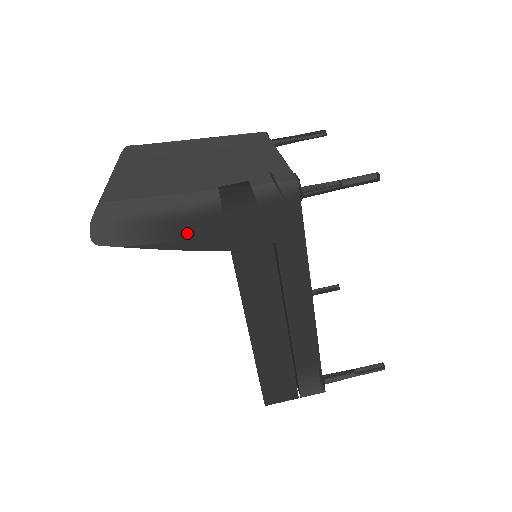
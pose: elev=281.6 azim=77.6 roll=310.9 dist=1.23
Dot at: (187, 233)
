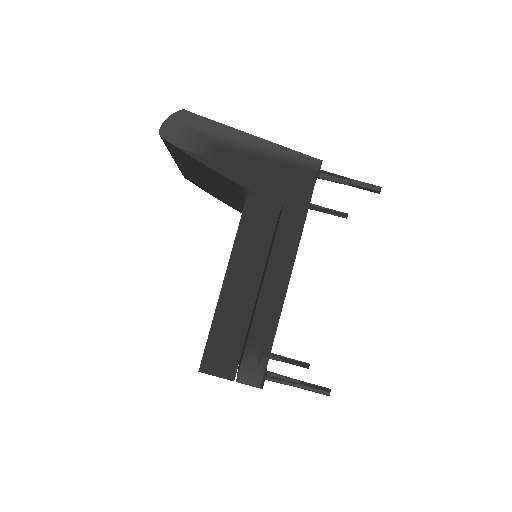
Dot at: (225, 159)
